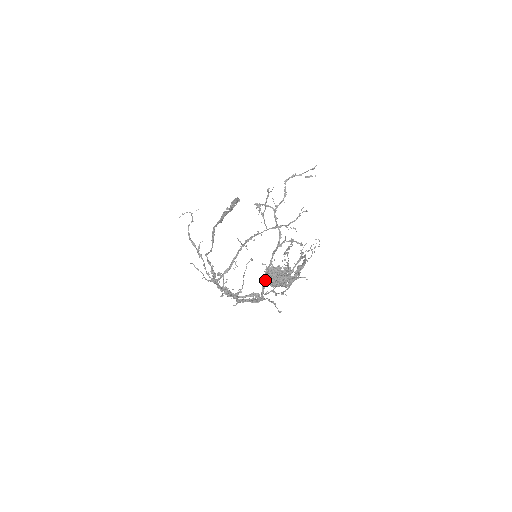
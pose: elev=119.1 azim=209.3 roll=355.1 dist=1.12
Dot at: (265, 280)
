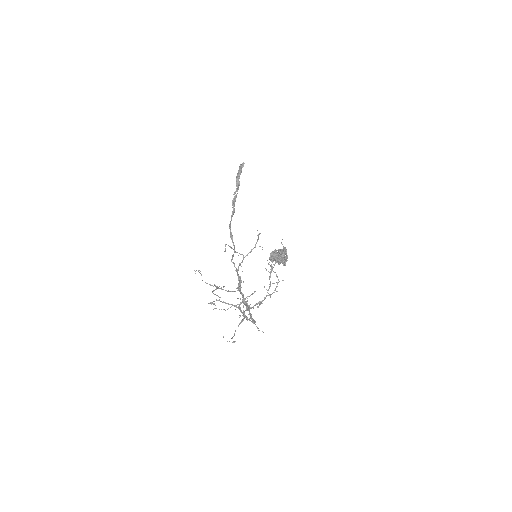
Dot at: (247, 318)
